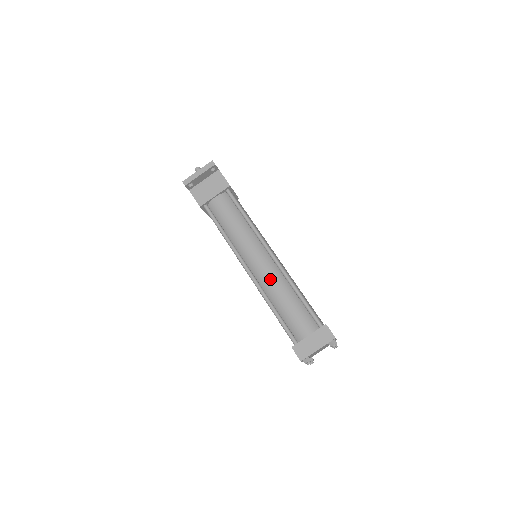
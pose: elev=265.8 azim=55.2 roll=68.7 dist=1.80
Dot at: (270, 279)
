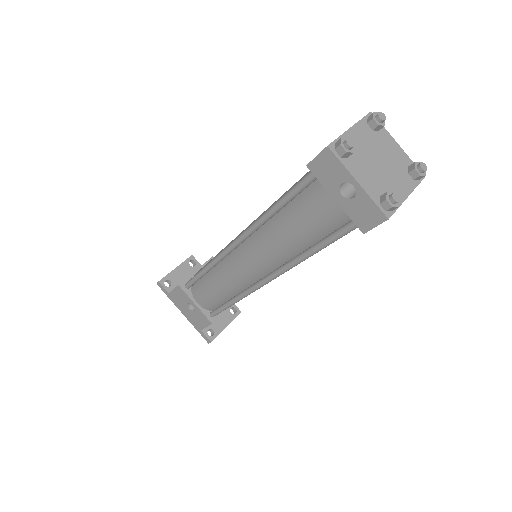
Dot at: (262, 213)
